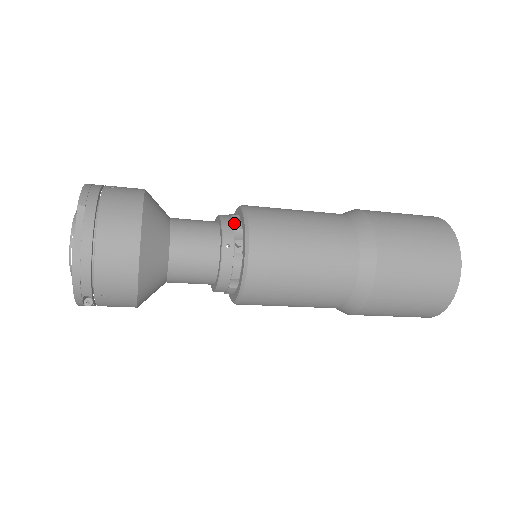
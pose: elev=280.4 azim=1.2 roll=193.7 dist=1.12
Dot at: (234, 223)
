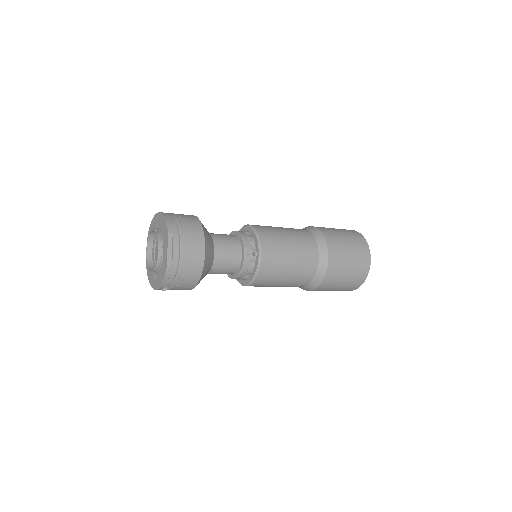
Dot at: (250, 239)
